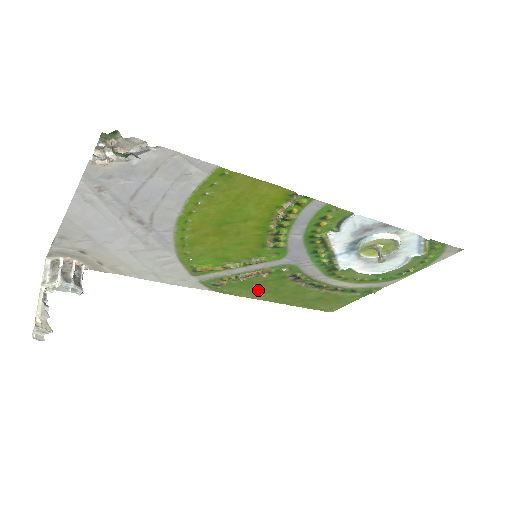
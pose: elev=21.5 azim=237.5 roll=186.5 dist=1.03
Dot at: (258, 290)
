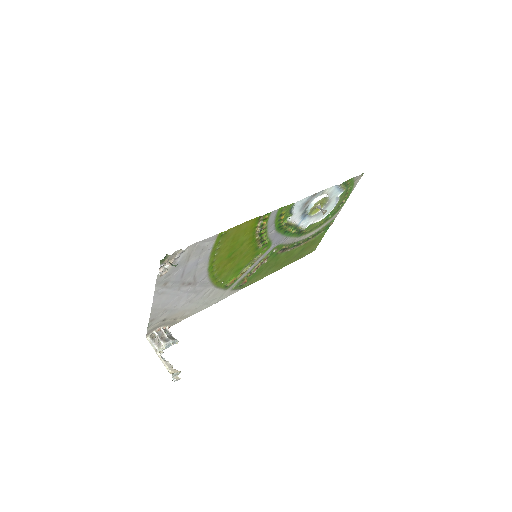
Dot at: (266, 271)
